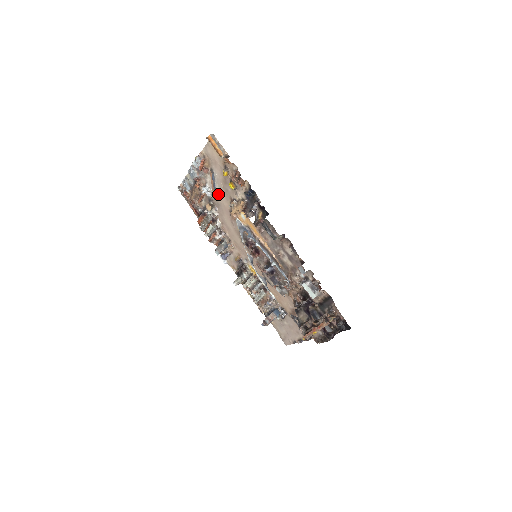
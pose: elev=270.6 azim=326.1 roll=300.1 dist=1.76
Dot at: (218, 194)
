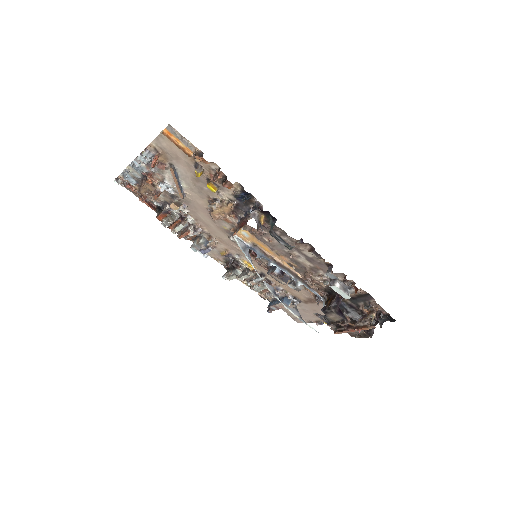
Dot at: (186, 191)
